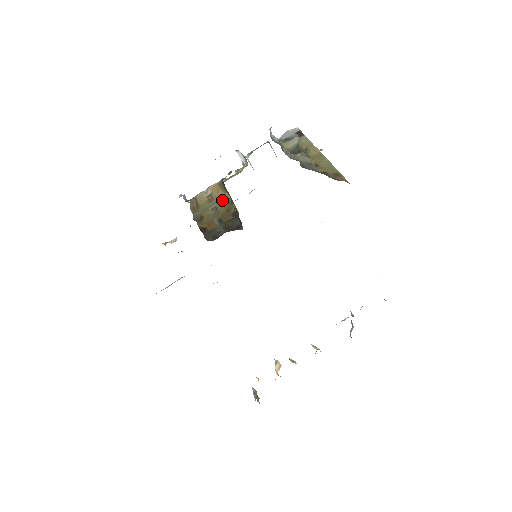
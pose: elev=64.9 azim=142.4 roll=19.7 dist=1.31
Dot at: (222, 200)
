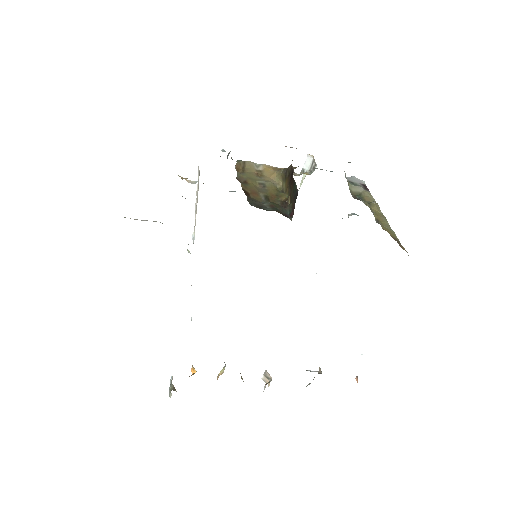
Dot at: (273, 183)
